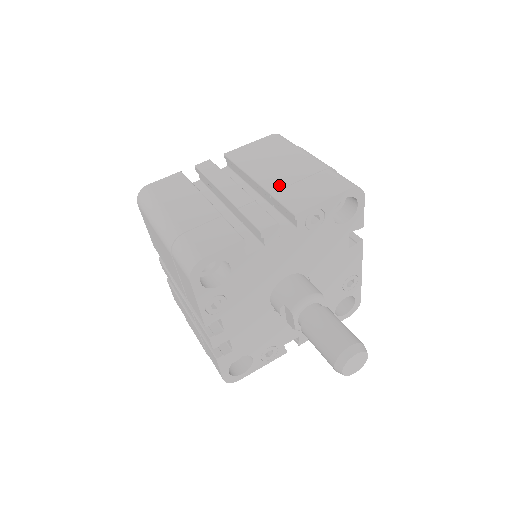
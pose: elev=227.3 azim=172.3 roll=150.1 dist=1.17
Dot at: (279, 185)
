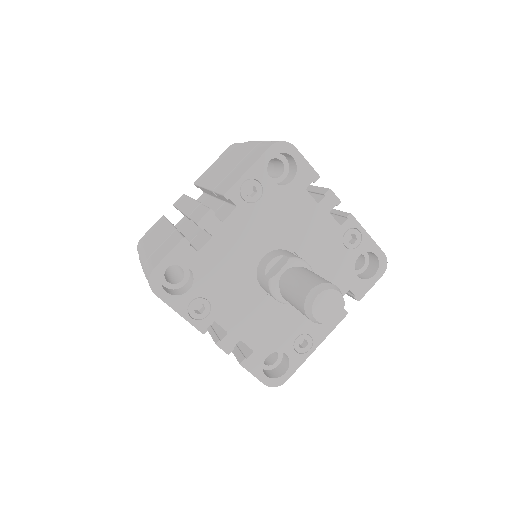
Dot at: occluded
